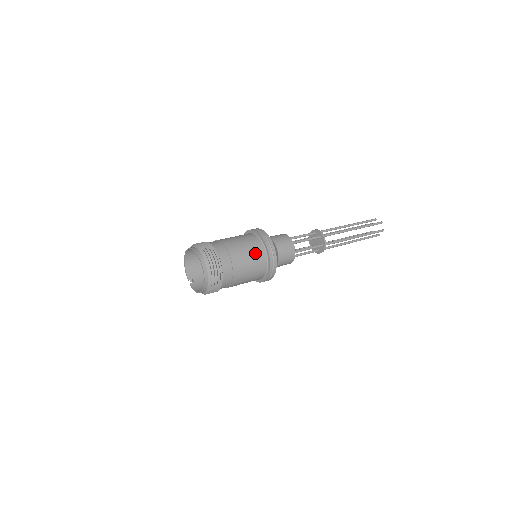
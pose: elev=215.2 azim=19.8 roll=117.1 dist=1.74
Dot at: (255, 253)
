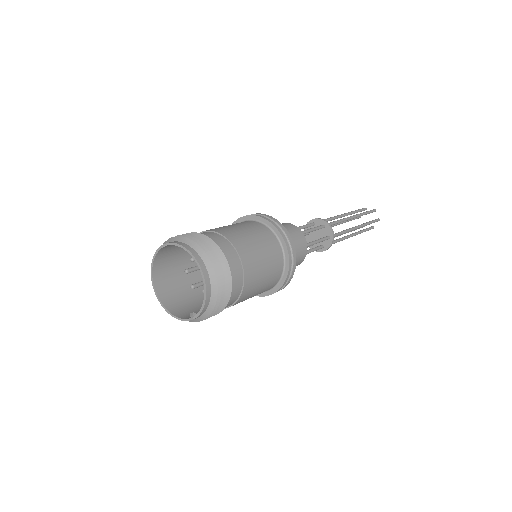
Dot at: (238, 224)
